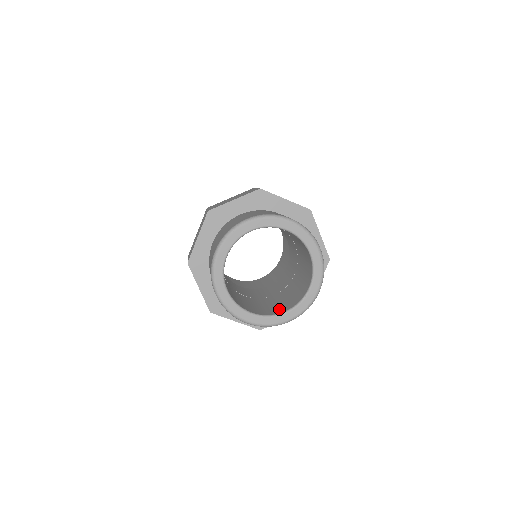
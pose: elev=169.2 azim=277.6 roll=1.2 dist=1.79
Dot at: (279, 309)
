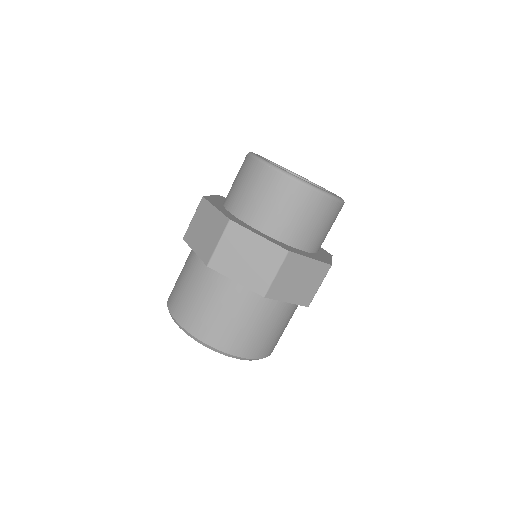
Dot at: occluded
